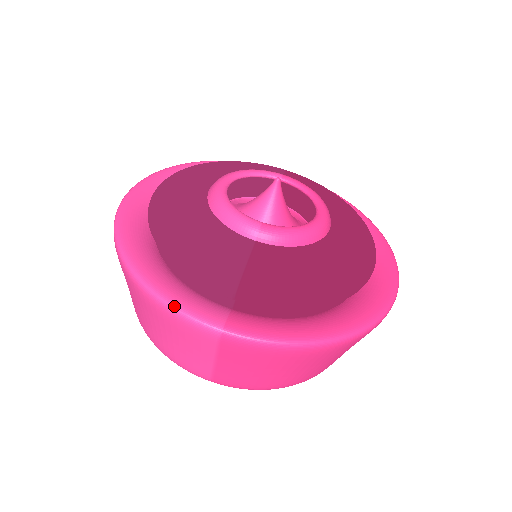
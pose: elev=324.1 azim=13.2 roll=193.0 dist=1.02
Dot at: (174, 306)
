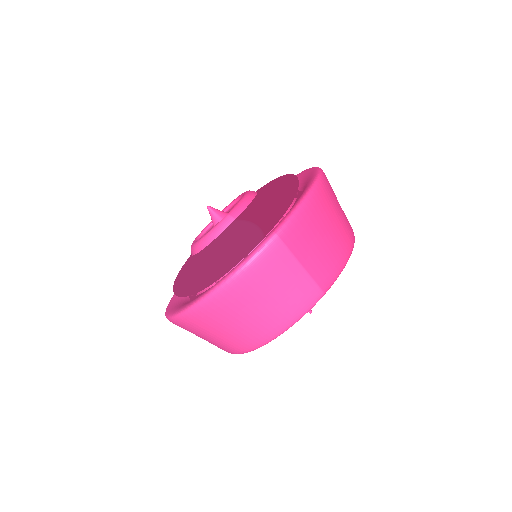
Dot at: (246, 261)
